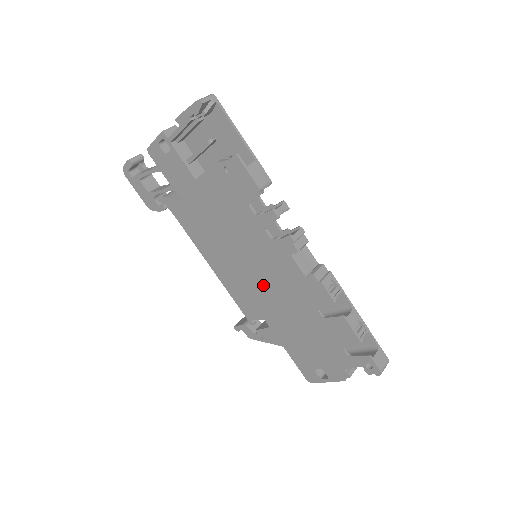
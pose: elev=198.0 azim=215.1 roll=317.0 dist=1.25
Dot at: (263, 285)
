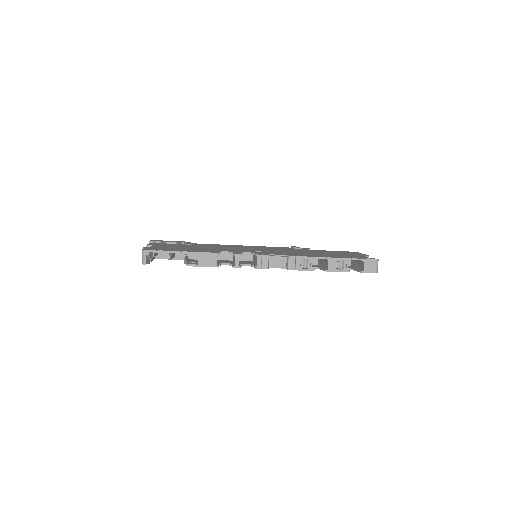
Dot at: occluded
